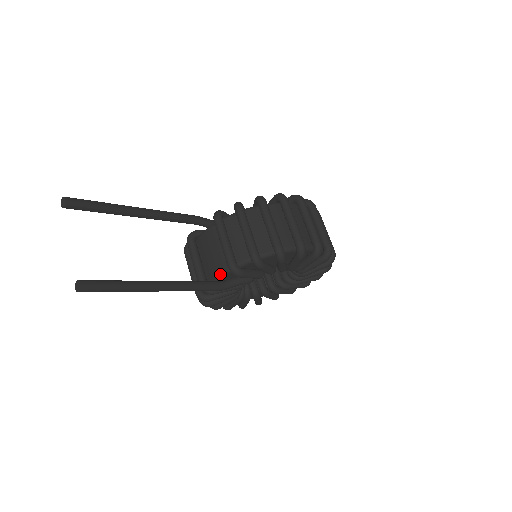
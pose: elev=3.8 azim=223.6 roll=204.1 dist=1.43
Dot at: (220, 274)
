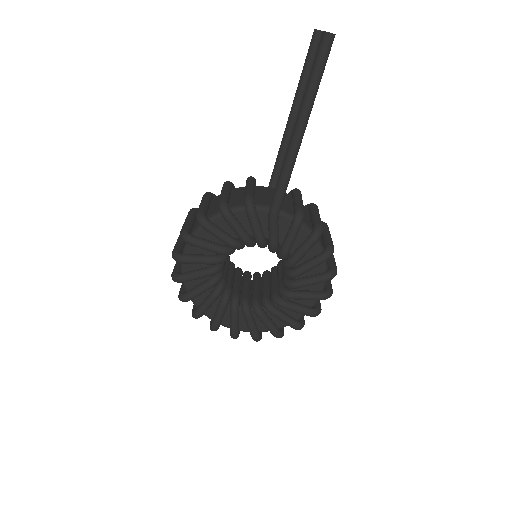
Dot at: occluded
